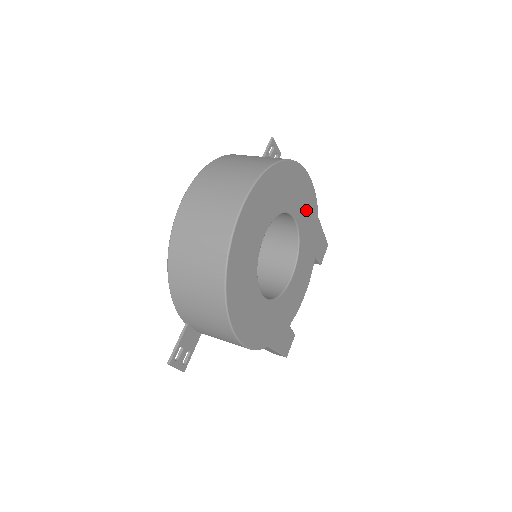
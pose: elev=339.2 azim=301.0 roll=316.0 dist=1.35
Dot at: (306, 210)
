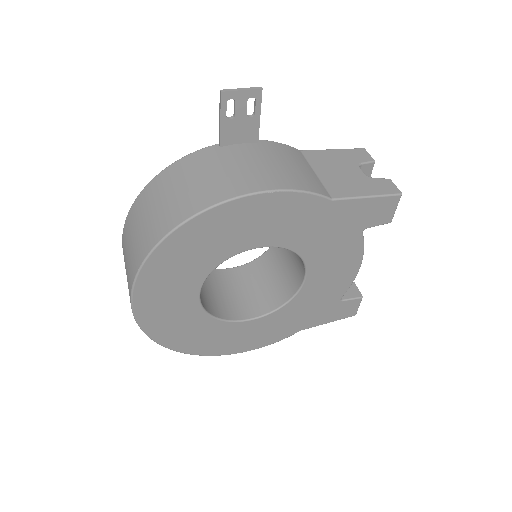
Dot at: (282, 222)
